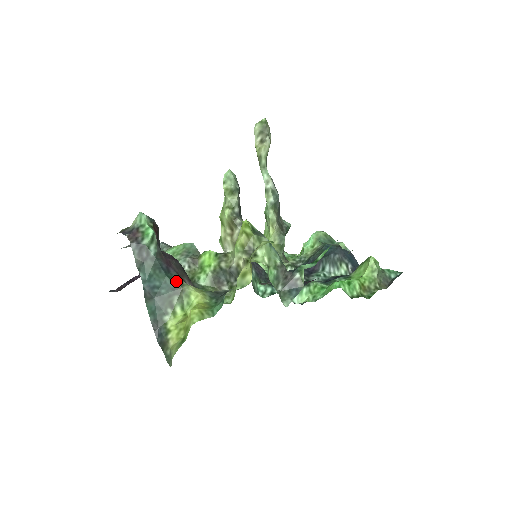
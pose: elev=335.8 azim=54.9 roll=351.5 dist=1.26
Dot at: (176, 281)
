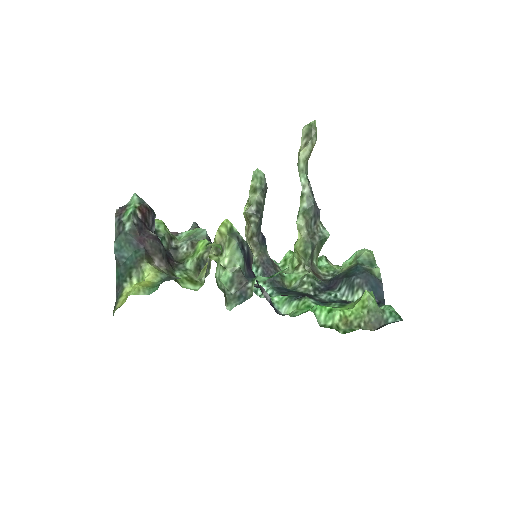
Dot at: (139, 257)
